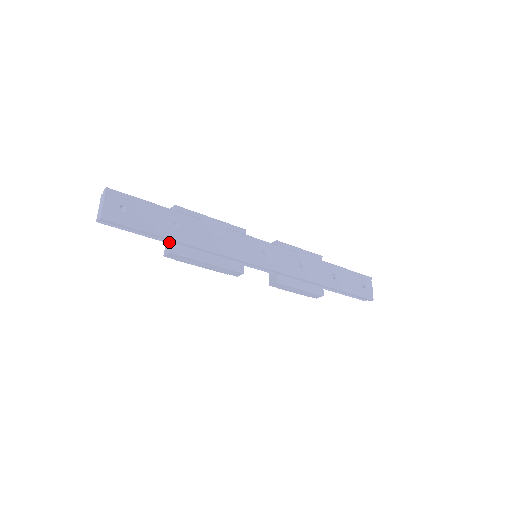
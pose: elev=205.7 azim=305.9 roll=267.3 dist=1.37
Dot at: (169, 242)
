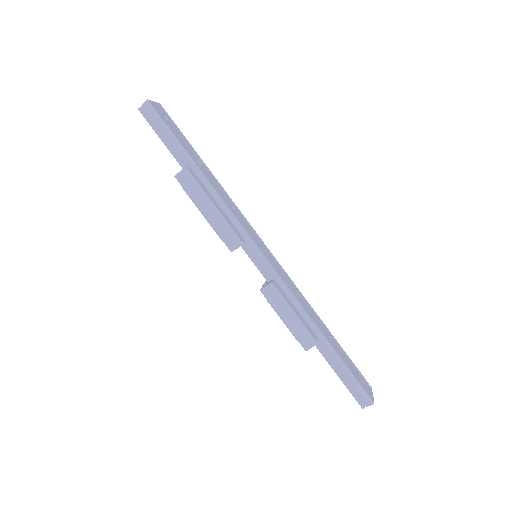
Dot at: occluded
